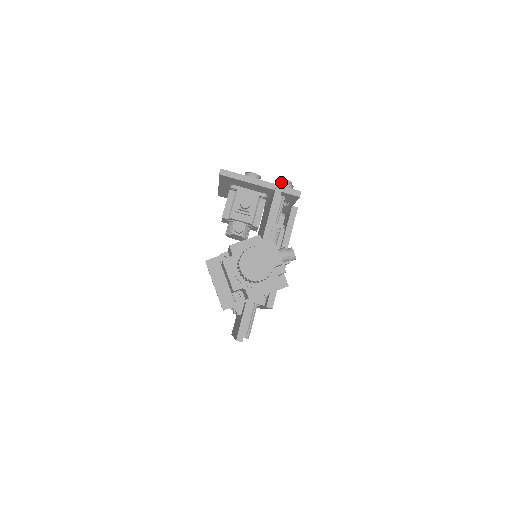
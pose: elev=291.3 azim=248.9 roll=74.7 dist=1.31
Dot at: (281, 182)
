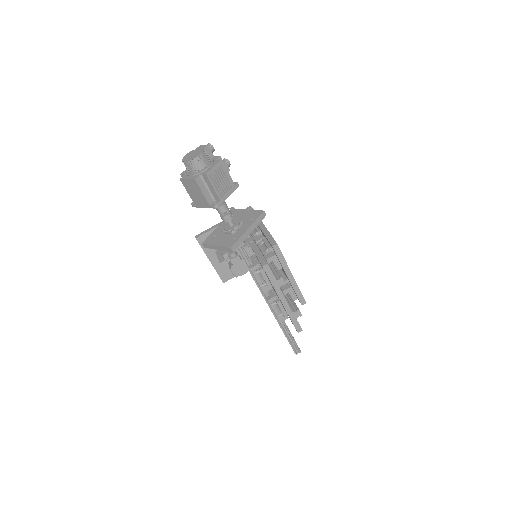
Dot at: occluded
